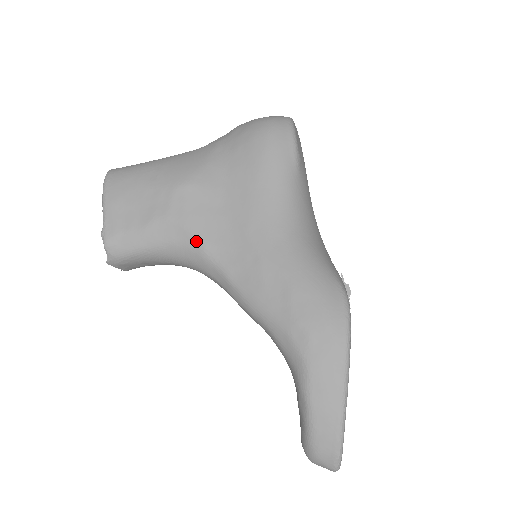
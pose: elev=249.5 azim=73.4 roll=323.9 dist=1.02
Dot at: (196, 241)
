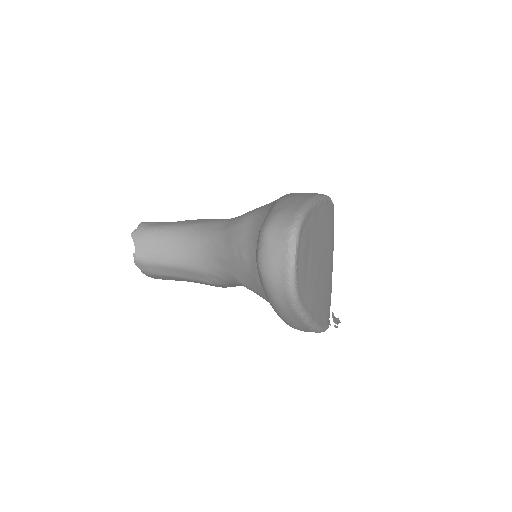
Dot at: (215, 219)
